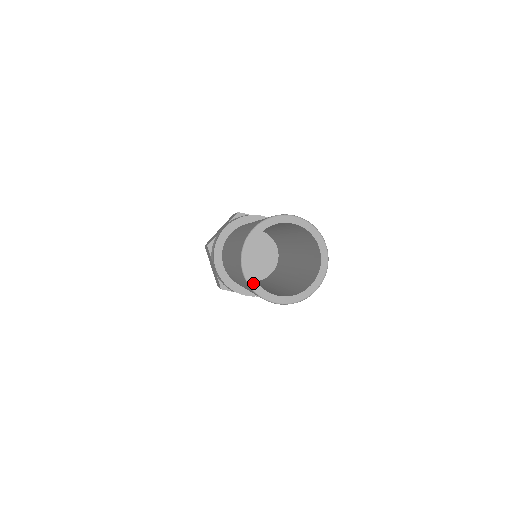
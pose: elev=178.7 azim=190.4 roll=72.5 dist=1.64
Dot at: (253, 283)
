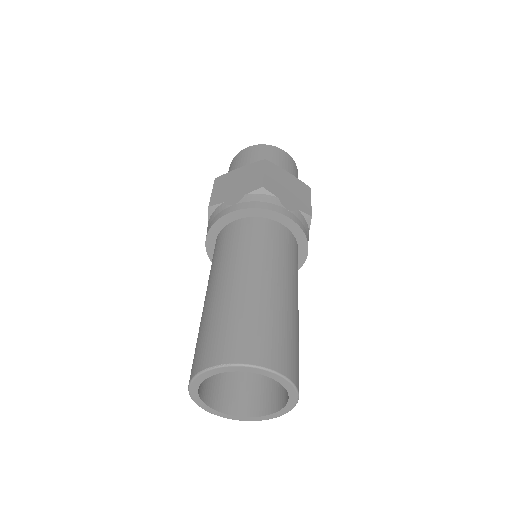
Dot at: (231, 417)
